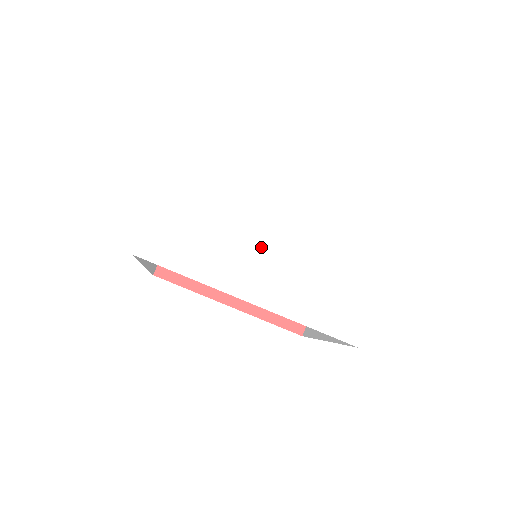
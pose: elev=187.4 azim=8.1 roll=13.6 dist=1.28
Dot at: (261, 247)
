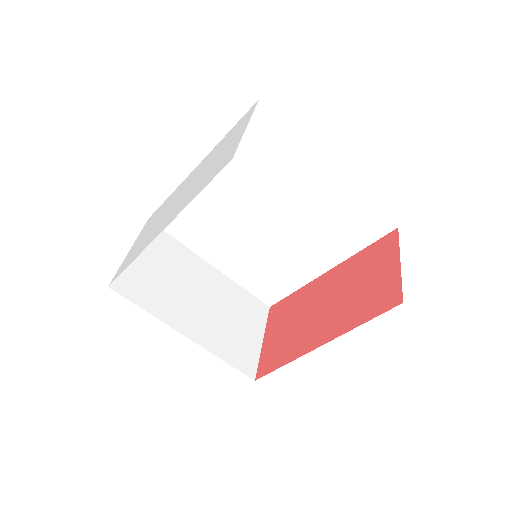
Dot at: (173, 207)
